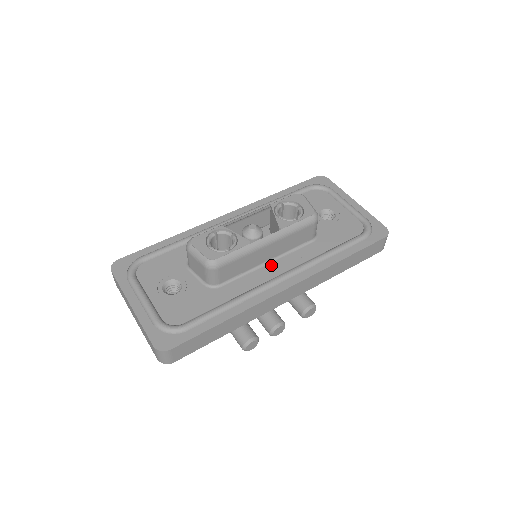
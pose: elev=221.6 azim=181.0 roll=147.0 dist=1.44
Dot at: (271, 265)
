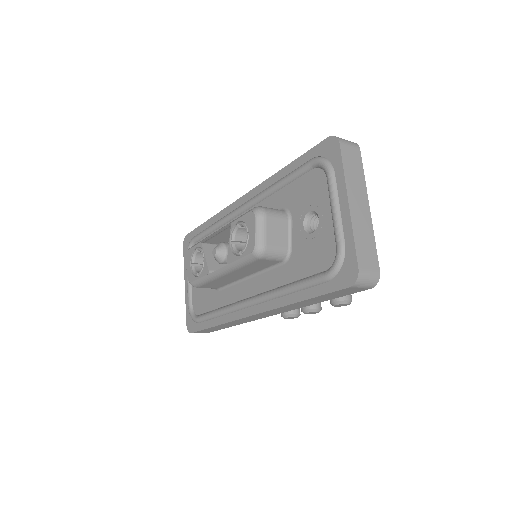
Dot at: (248, 282)
